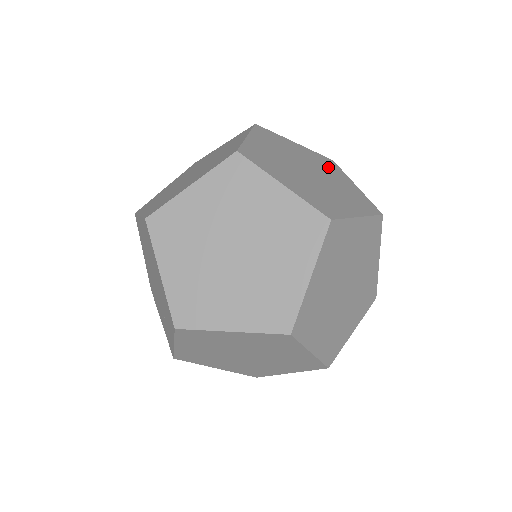
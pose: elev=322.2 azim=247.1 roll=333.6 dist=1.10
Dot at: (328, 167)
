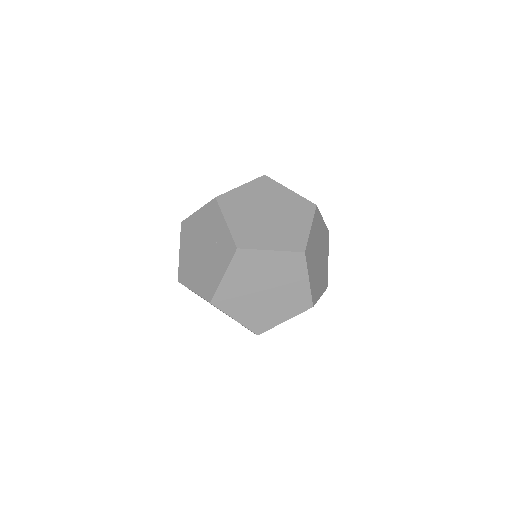
Dot at: occluded
